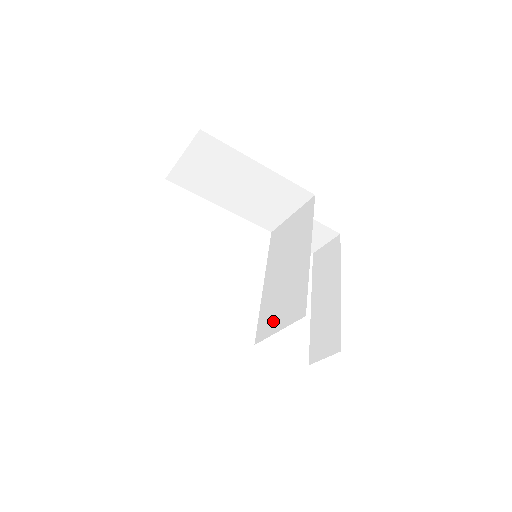
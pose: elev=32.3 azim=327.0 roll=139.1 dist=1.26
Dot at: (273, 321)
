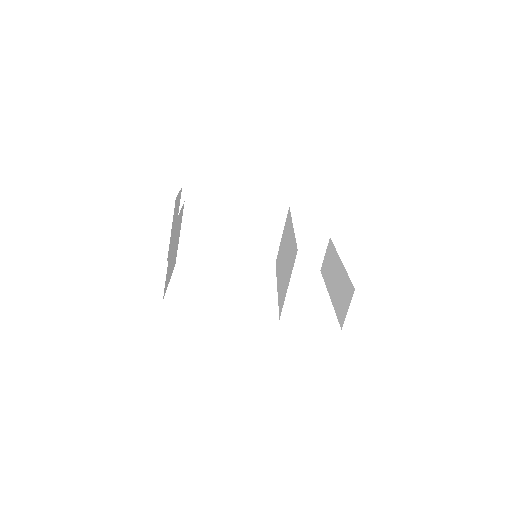
Dot at: (285, 288)
